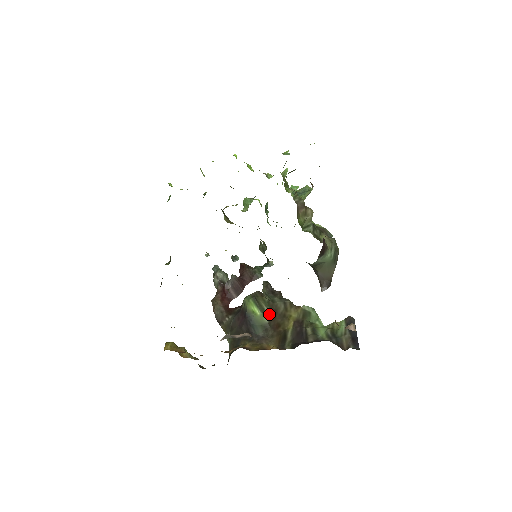
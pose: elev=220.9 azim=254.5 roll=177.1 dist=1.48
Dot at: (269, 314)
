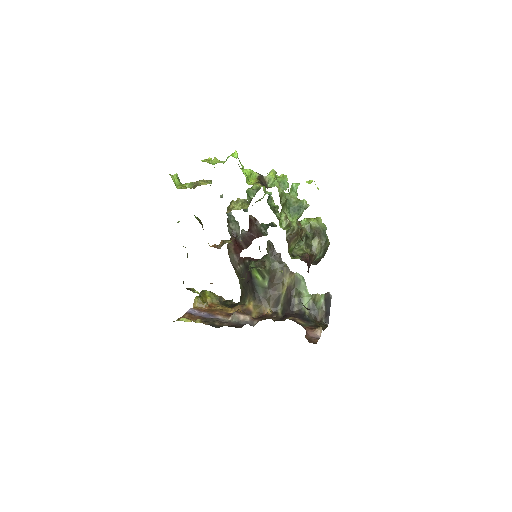
Dot at: (269, 280)
